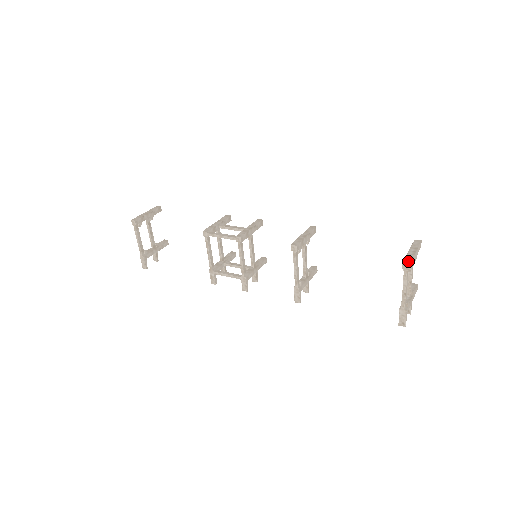
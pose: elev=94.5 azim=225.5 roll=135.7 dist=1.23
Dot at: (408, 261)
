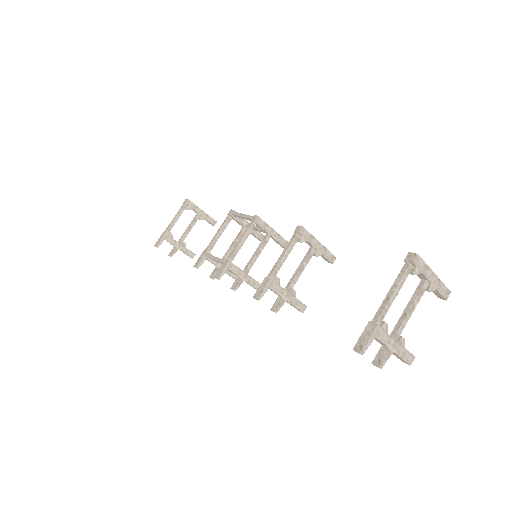
Dot at: (417, 255)
